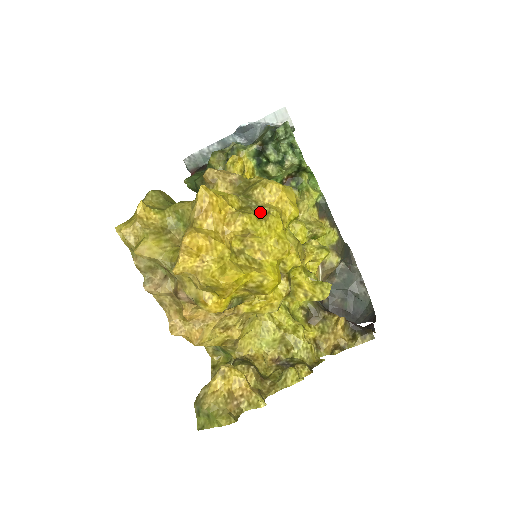
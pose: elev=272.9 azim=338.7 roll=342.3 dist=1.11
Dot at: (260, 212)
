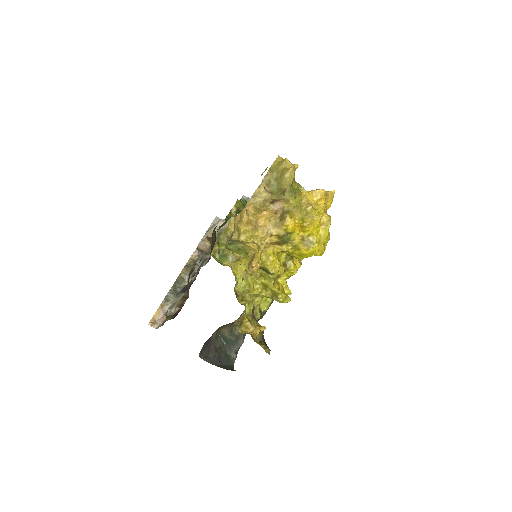
Dot at: occluded
